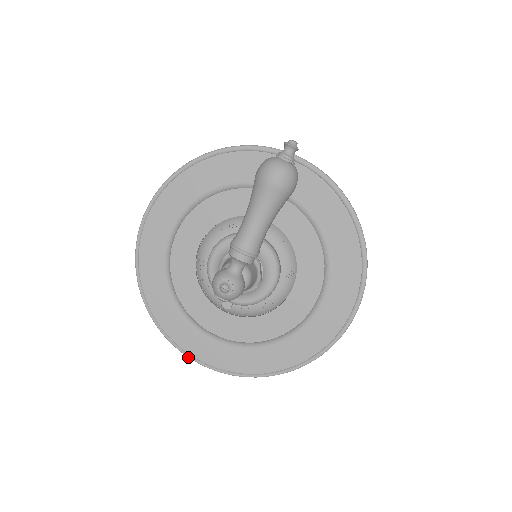
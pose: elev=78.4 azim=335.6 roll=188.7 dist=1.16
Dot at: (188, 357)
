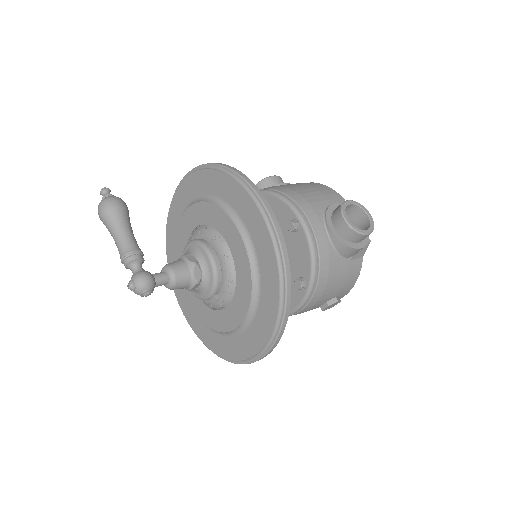
Dot at: (253, 362)
